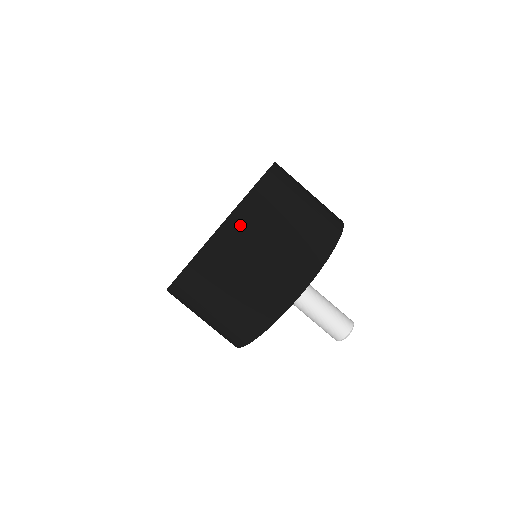
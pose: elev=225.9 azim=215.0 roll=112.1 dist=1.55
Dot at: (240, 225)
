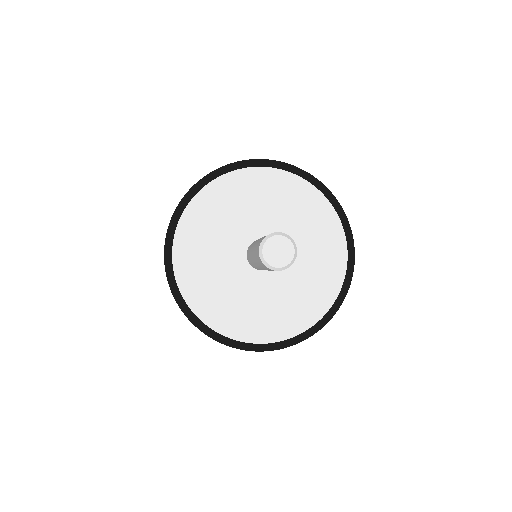
Dot at: occluded
